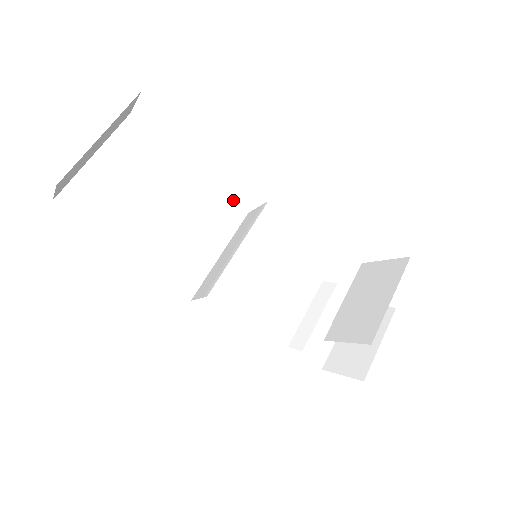
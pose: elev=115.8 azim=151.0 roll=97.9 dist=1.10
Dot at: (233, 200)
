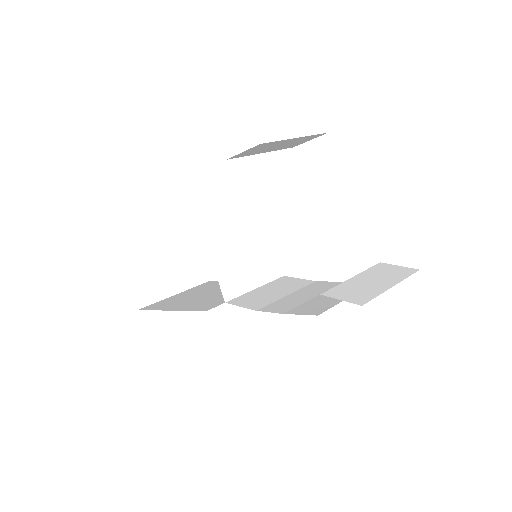
Dot at: occluded
